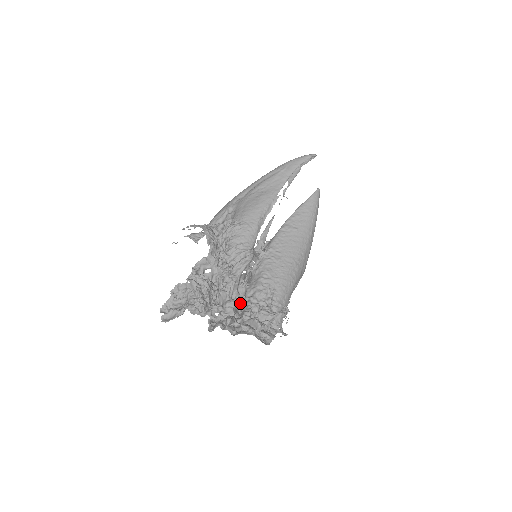
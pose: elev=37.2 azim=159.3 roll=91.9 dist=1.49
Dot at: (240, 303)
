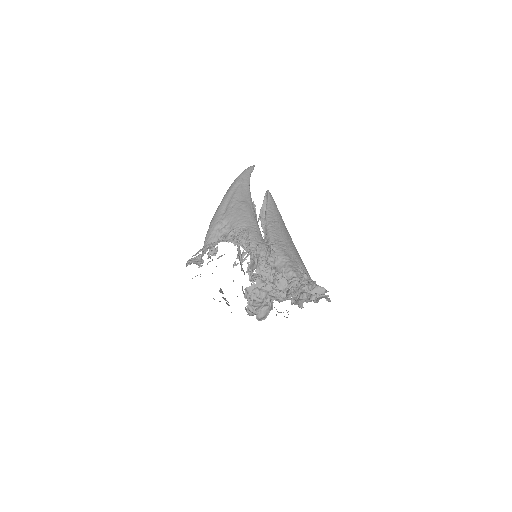
Dot at: occluded
